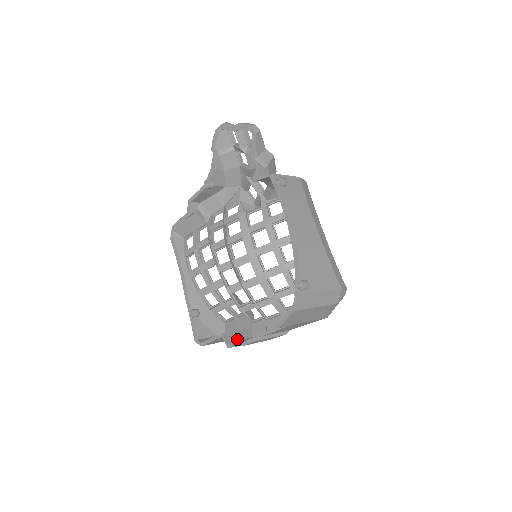
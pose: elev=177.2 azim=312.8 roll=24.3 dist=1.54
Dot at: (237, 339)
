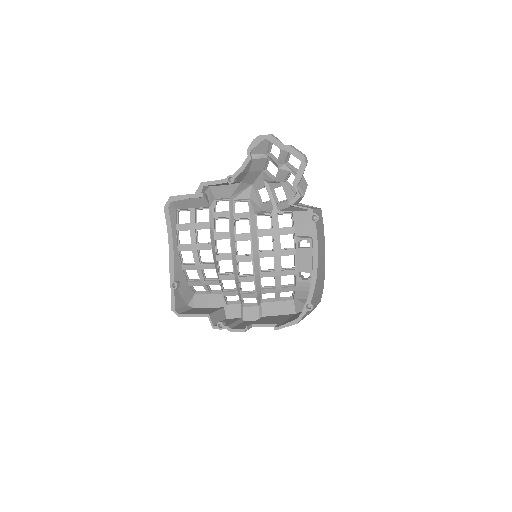
Dot at: (224, 323)
